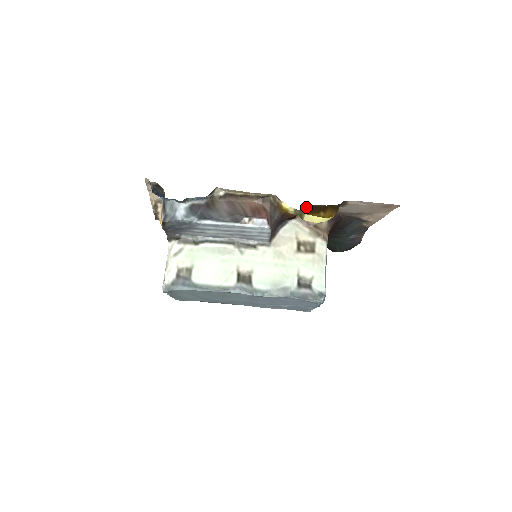
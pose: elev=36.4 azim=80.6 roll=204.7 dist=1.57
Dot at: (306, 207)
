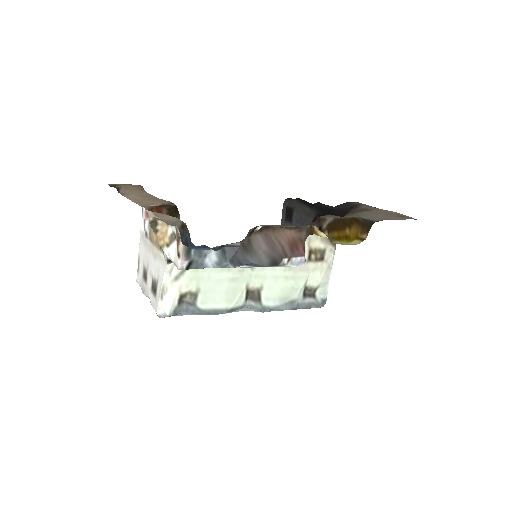
Dot at: (332, 221)
